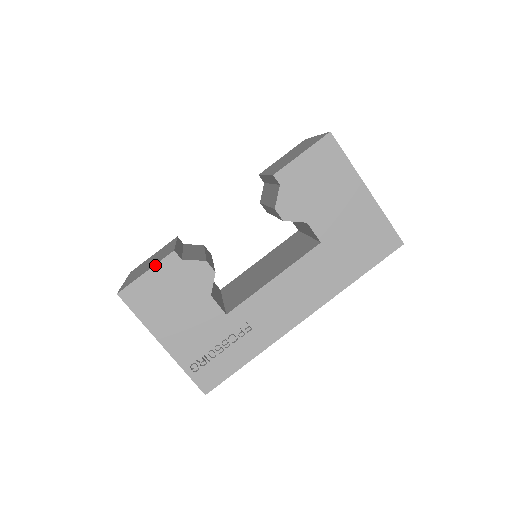
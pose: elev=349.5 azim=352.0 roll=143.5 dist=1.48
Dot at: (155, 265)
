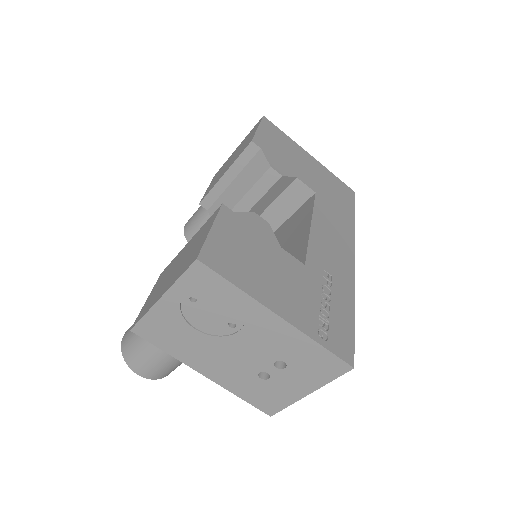
Dot at: (215, 220)
